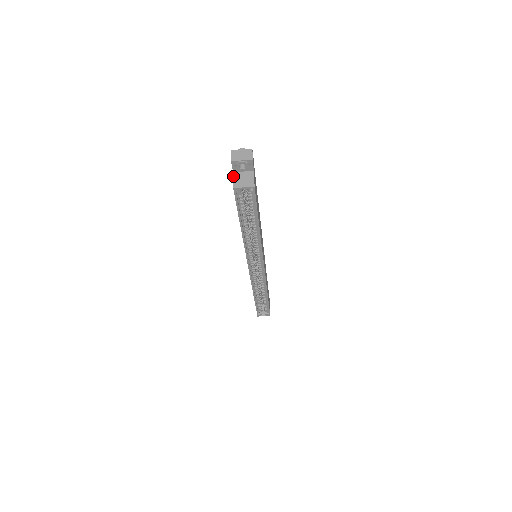
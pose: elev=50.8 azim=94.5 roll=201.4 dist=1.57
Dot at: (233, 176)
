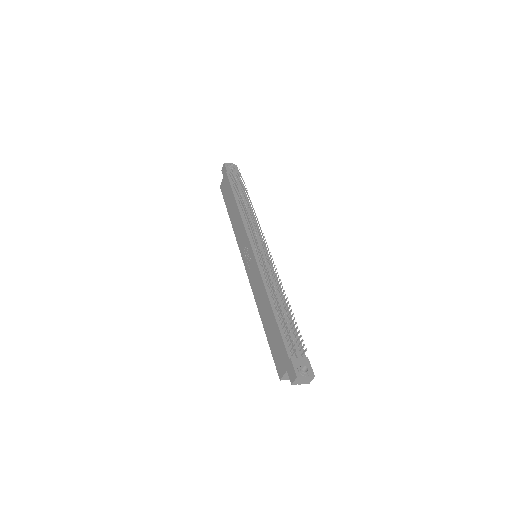
Dot at: (285, 373)
